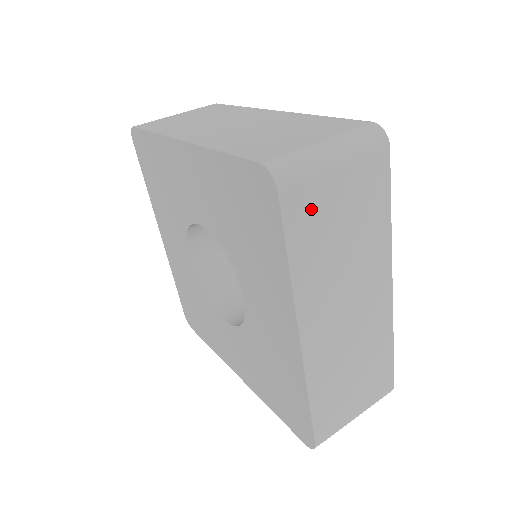
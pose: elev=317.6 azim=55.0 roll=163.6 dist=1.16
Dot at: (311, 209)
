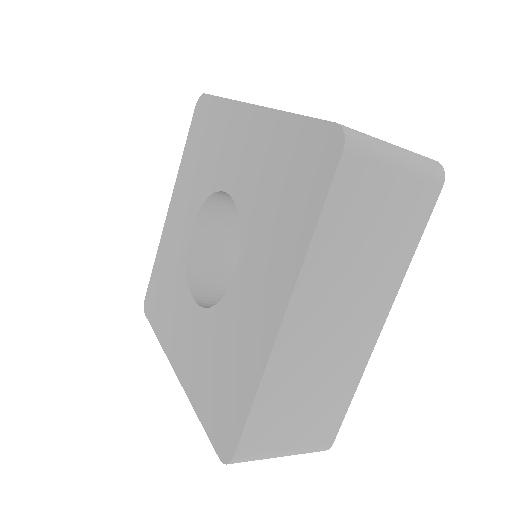
Dot at: (359, 192)
